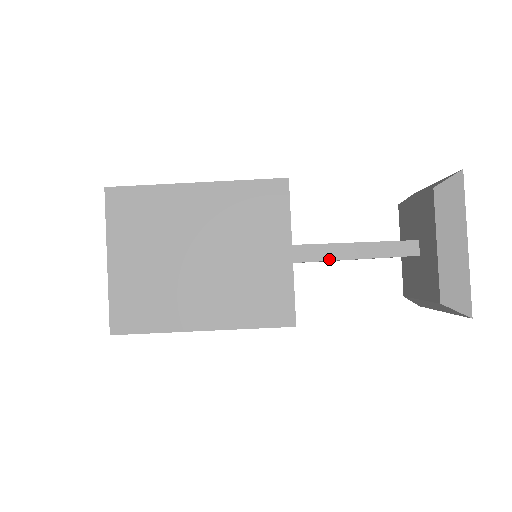
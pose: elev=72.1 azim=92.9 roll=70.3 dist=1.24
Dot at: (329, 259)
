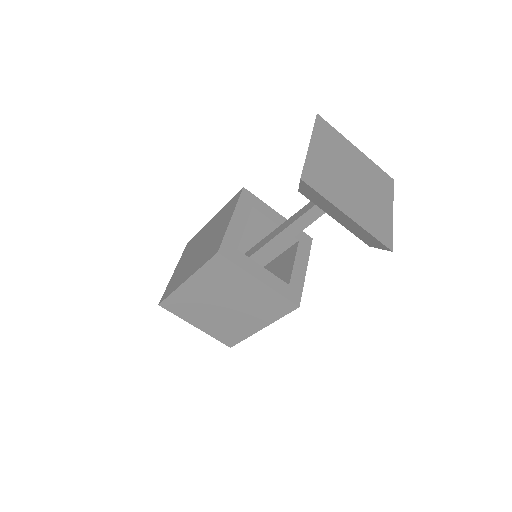
Dot at: (292, 237)
